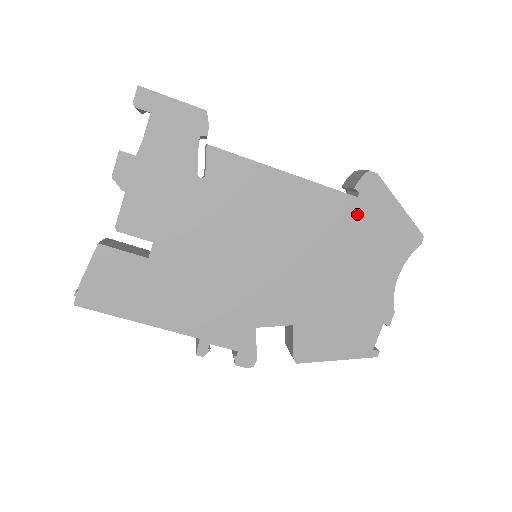
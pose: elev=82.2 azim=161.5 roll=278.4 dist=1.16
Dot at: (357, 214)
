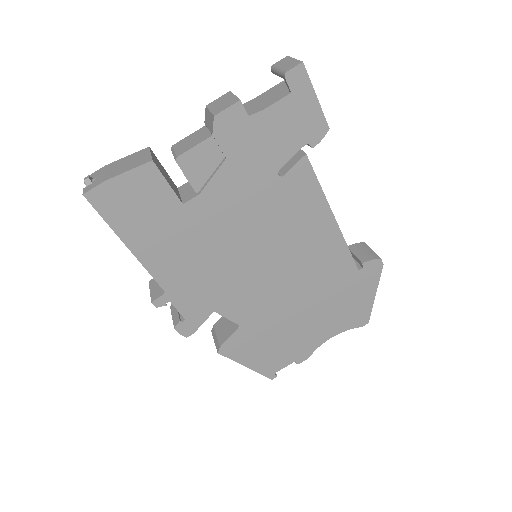
Dot at: (348, 281)
